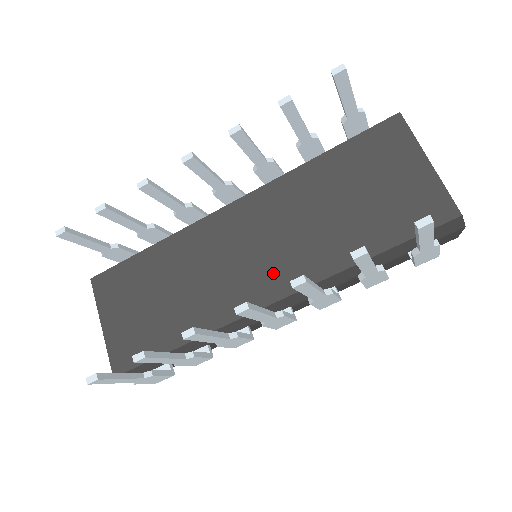
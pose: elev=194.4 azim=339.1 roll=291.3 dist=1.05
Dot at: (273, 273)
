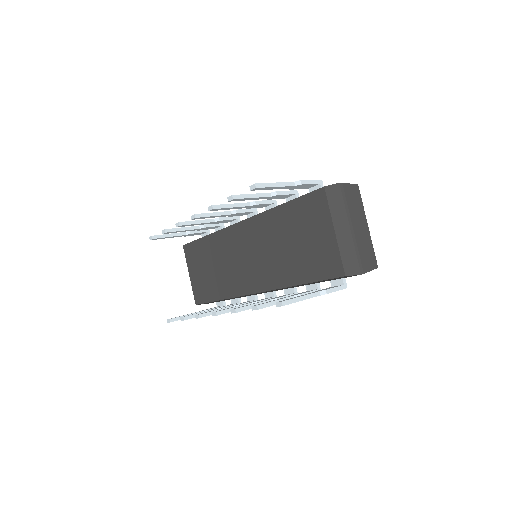
Dot at: (257, 275)
